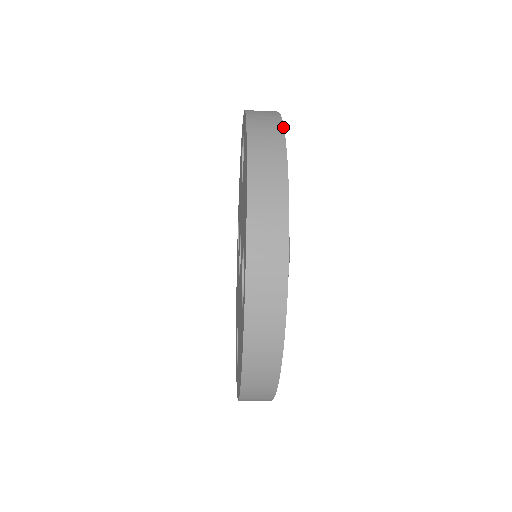
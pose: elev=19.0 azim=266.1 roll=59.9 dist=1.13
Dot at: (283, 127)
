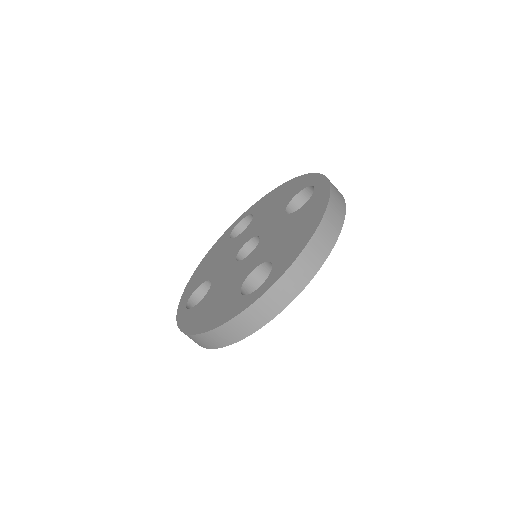
Dot at: occluded
